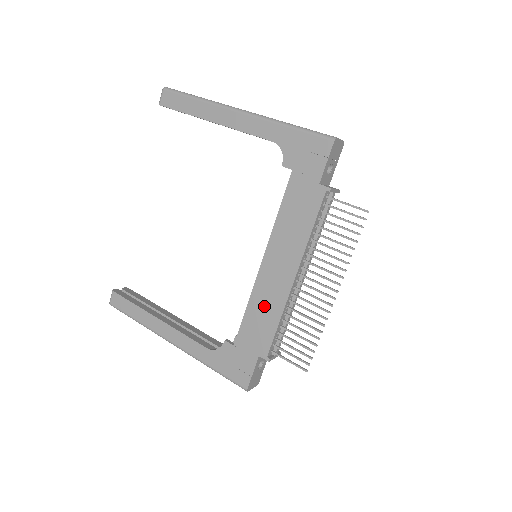
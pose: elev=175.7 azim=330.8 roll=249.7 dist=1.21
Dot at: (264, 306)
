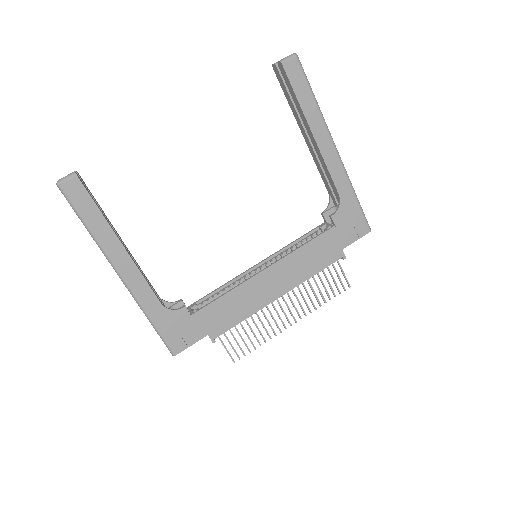
Dot at: (242, 301)
